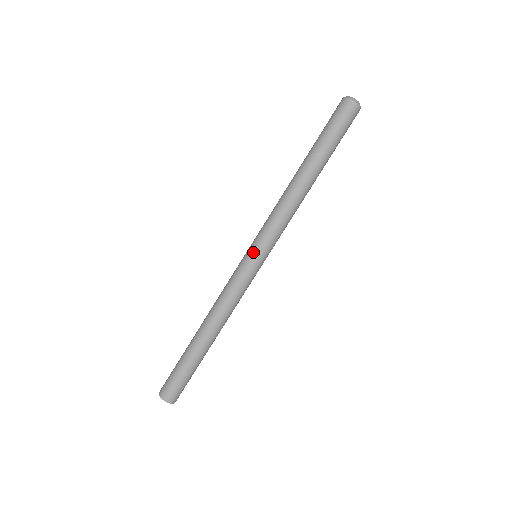
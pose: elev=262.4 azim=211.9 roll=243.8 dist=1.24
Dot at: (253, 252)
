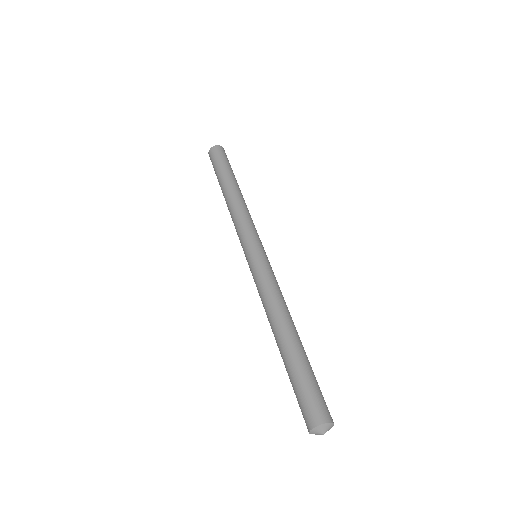
Dot at: (246, 254)
